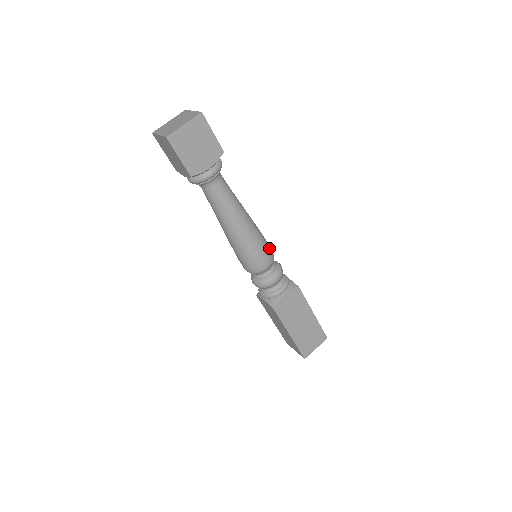
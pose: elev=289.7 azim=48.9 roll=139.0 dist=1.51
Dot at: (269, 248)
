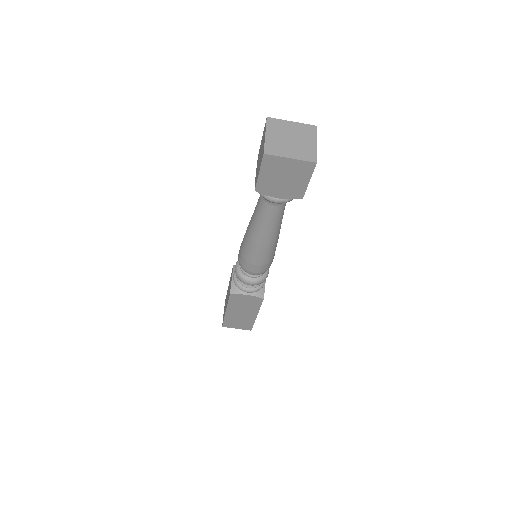
Dot at: (269, 265)
